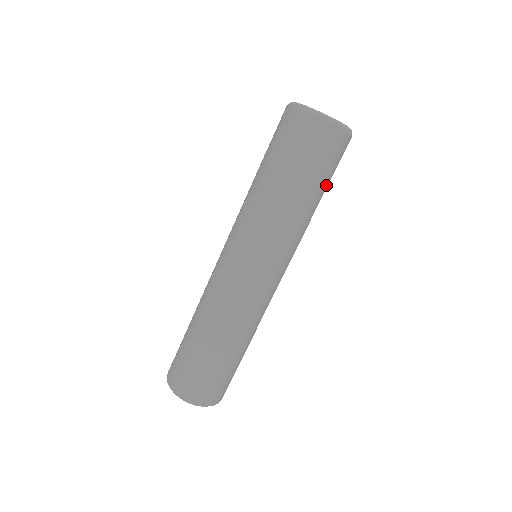
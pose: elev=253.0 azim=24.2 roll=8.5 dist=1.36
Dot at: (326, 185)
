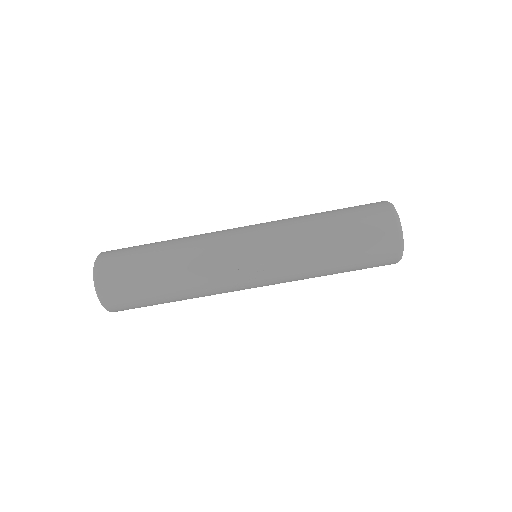
Dot at: (349, 271)
